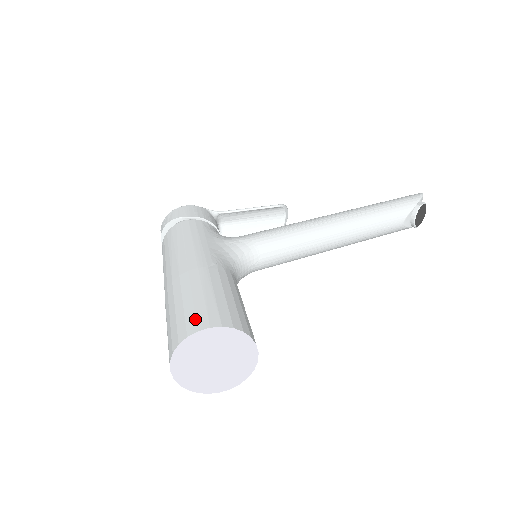
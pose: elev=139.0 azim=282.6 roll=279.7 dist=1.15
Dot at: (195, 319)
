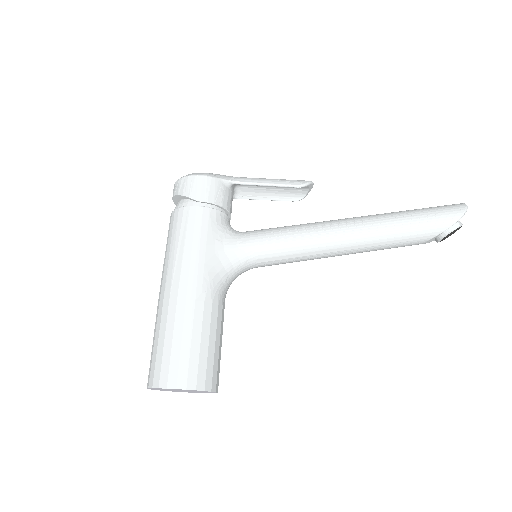
Dot at: (168, 372)
